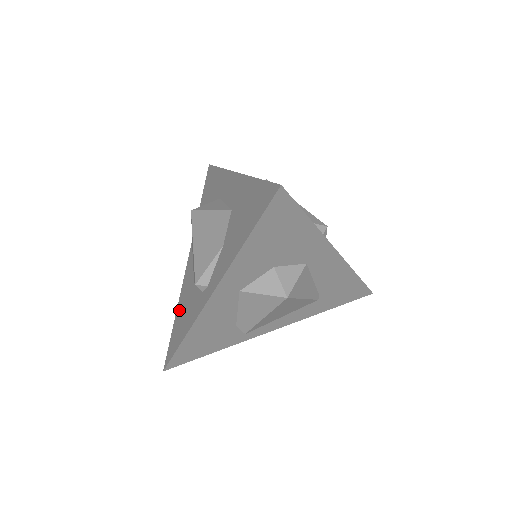
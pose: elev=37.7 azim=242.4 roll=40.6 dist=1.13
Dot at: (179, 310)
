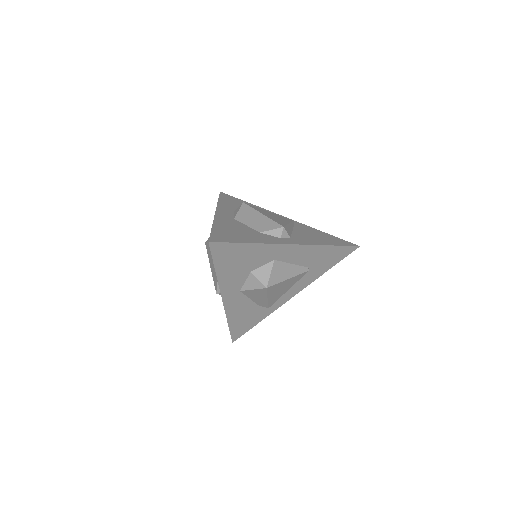
Dot at: occluded
